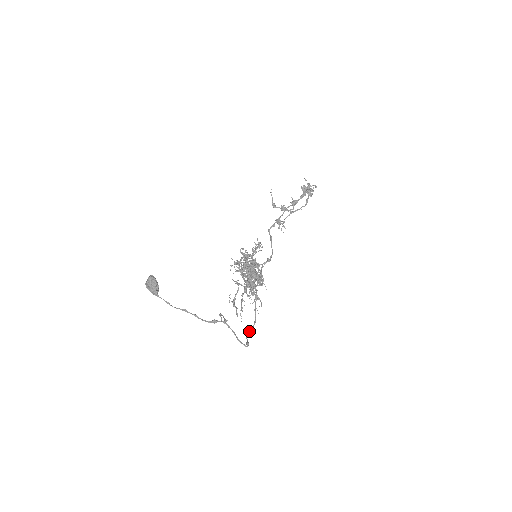
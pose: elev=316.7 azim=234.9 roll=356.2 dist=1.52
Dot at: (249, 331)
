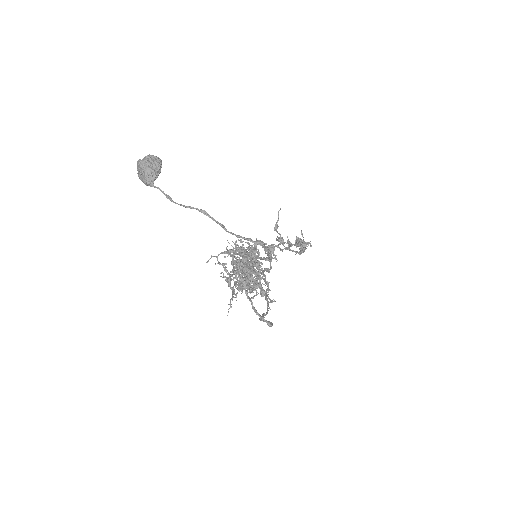
Dot at: (264, 315)
